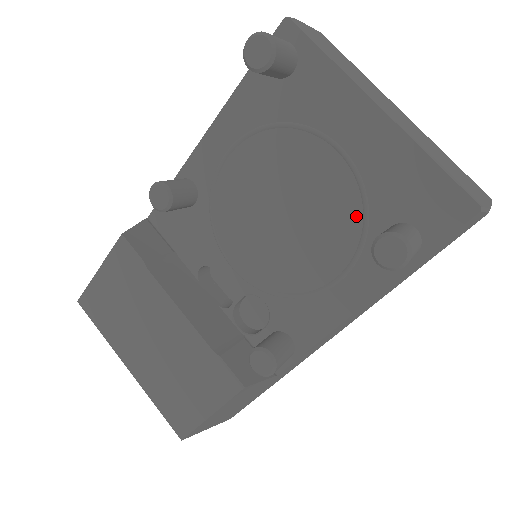
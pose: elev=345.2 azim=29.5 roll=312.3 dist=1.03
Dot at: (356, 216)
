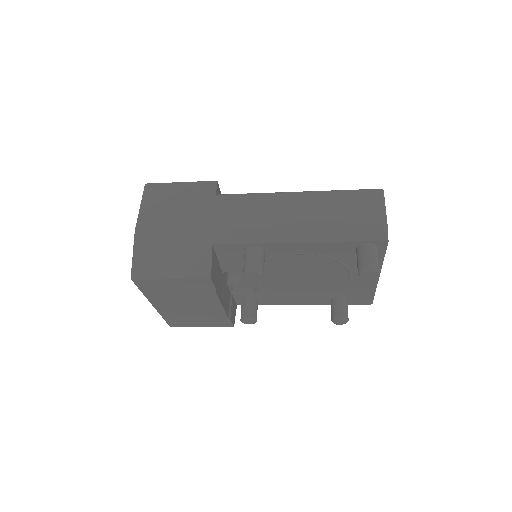
Dot at: (332, 290)
